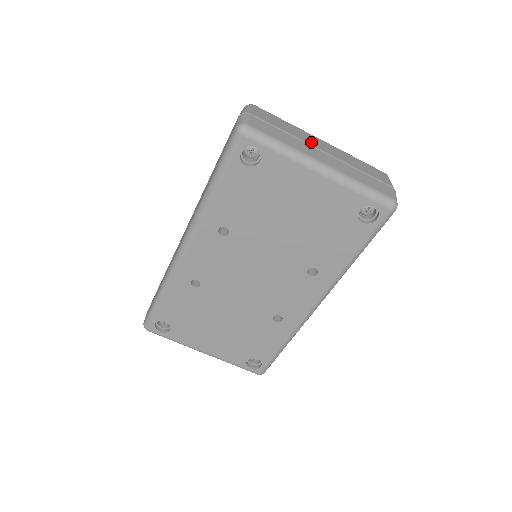
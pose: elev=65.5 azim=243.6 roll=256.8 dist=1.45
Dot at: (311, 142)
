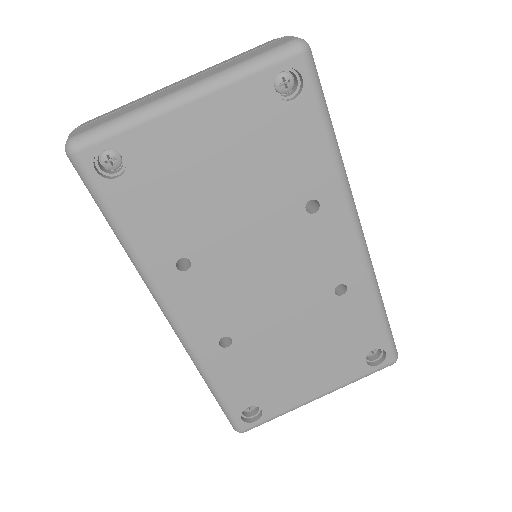
Dot at: (161, 90)
